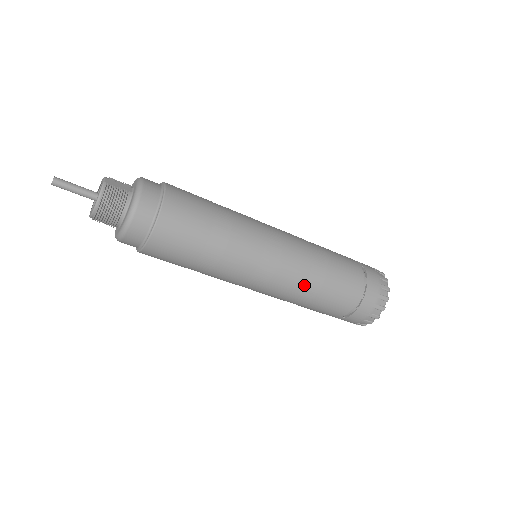
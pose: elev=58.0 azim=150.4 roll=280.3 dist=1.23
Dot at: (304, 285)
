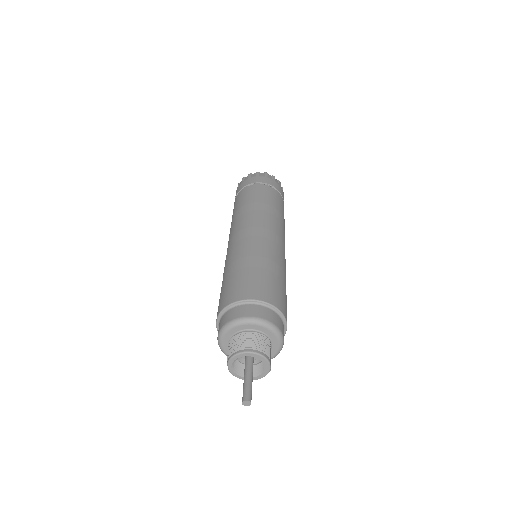
Dot at: occluded
